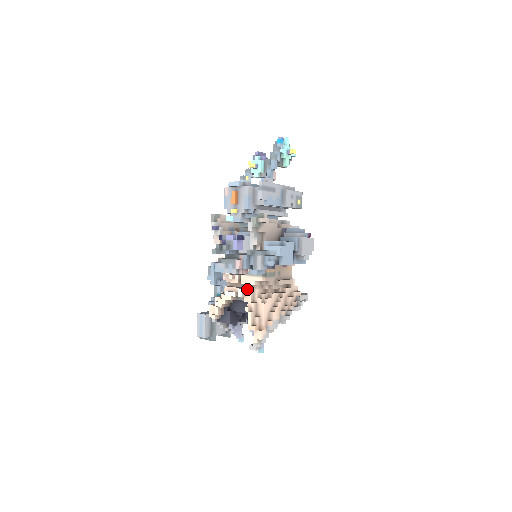
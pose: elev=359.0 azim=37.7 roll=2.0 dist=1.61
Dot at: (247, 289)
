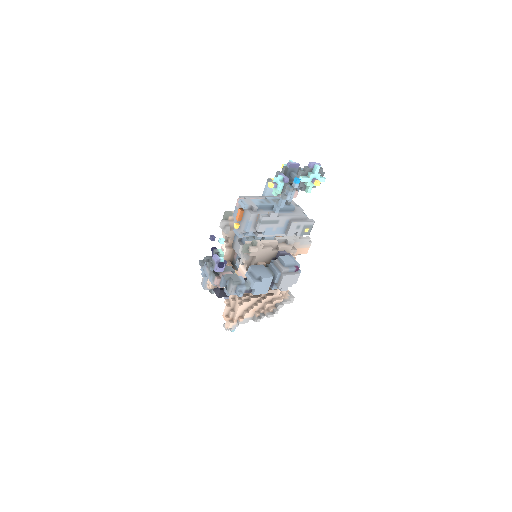
Dot at: occluded
